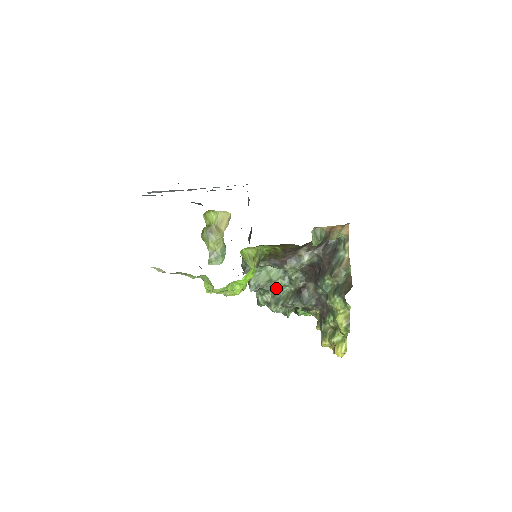
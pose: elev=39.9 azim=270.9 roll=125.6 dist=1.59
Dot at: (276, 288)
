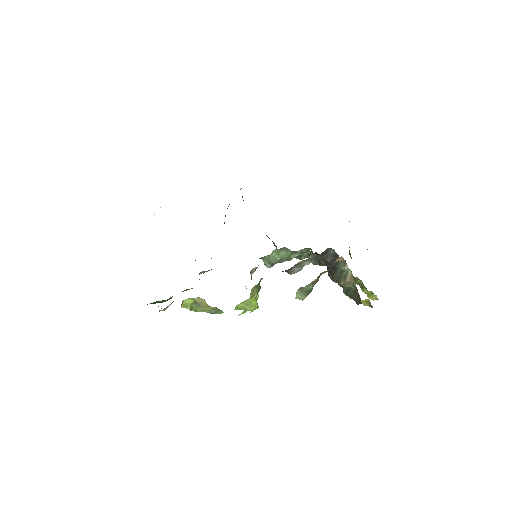
Dot at: (291, 259)
